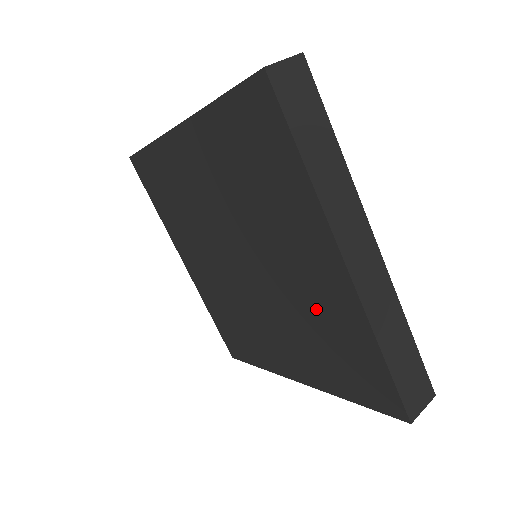
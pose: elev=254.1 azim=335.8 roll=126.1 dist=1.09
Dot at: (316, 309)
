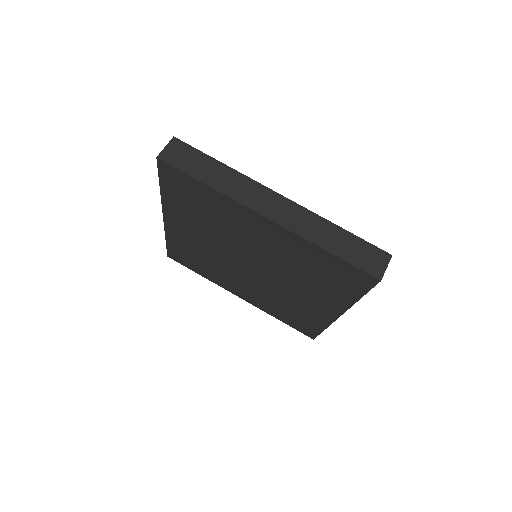
Dot at: (289, 256)
